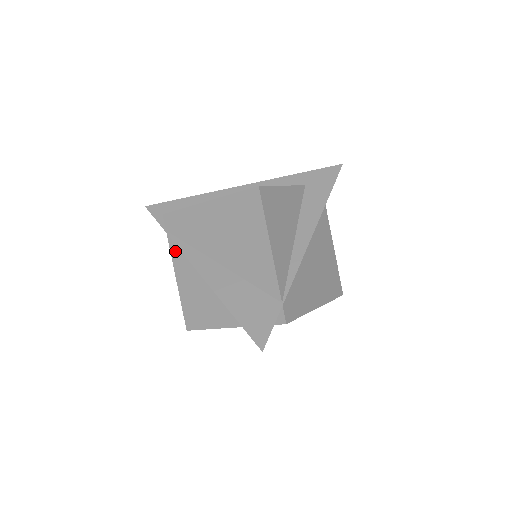
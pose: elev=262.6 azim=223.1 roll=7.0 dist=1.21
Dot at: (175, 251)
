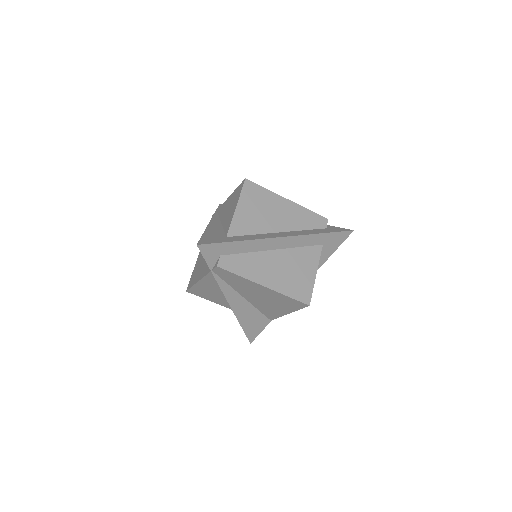
Dot at: (211, 278)
